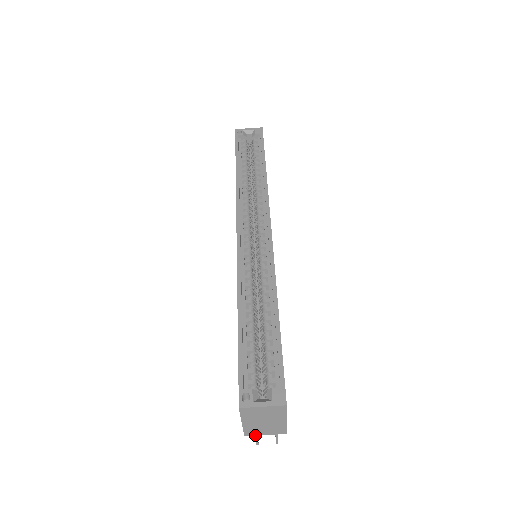
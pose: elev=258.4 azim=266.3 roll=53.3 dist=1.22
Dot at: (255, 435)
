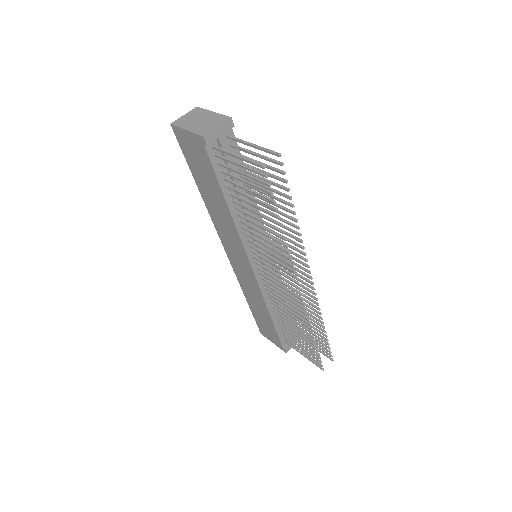
Dot at: (210, 132)
